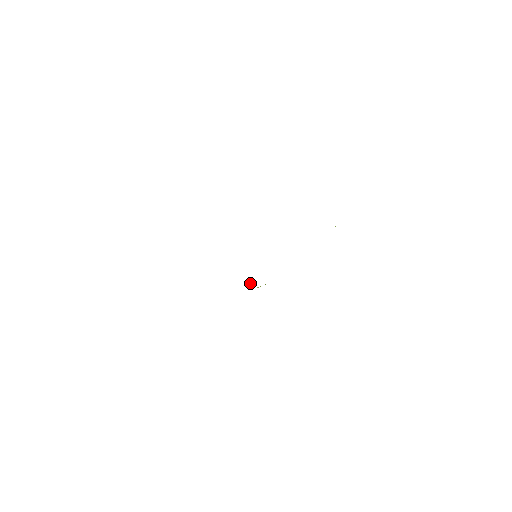
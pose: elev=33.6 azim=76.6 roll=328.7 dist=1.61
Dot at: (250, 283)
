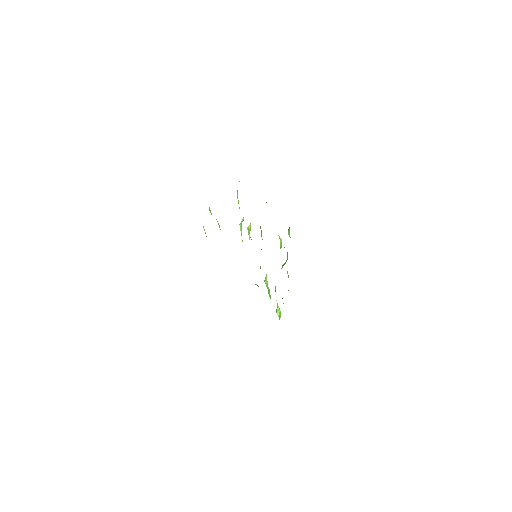
Dot at: occluded
